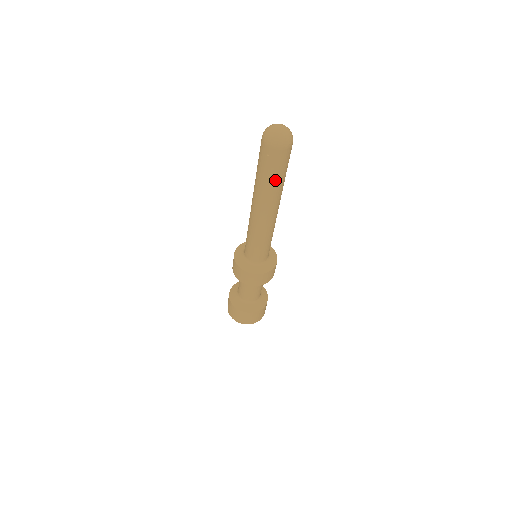
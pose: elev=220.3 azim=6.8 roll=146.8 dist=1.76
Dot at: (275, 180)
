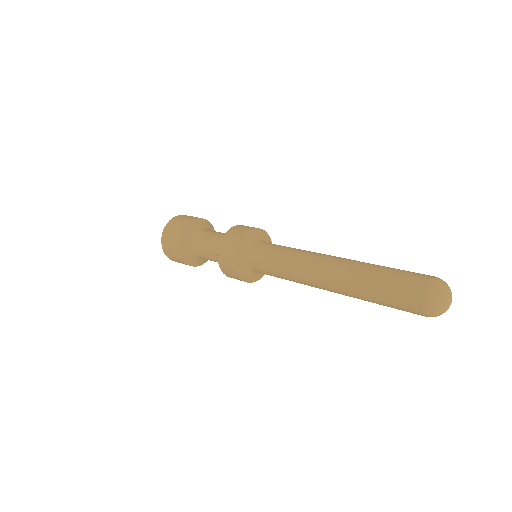
Dot at: occluded
